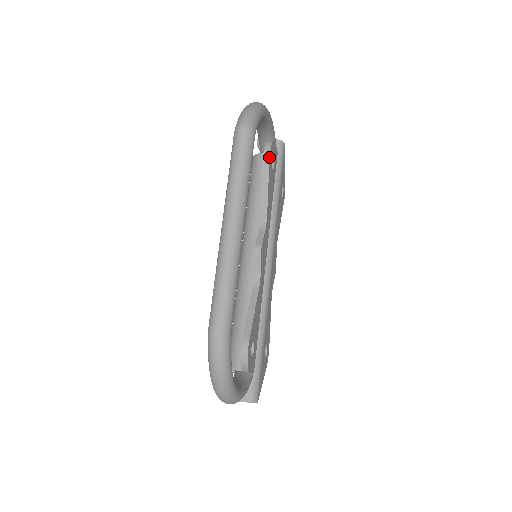
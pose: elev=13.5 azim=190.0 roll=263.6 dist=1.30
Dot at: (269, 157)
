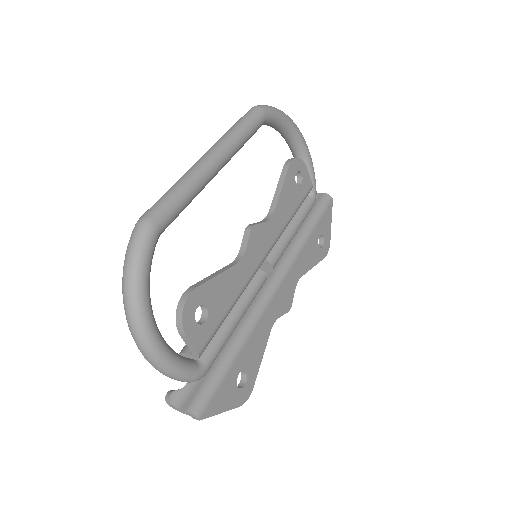
Dot at: (290, 163)
